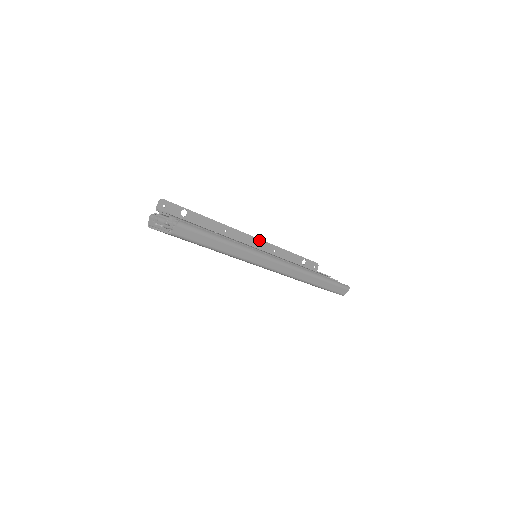
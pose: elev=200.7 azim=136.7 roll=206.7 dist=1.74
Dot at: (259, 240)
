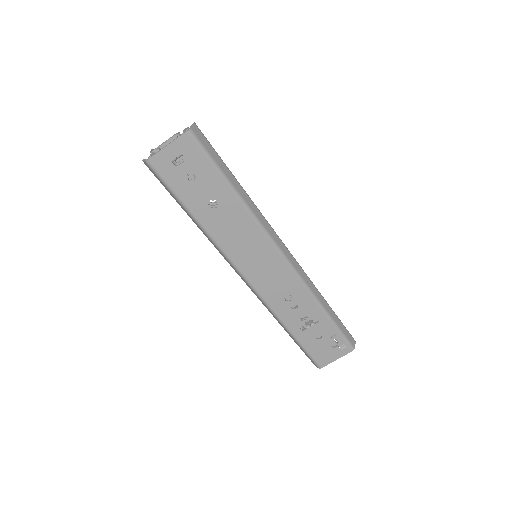
Dot at: occluded
